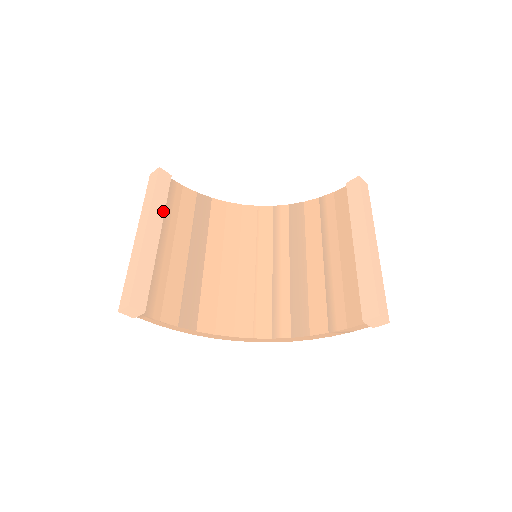
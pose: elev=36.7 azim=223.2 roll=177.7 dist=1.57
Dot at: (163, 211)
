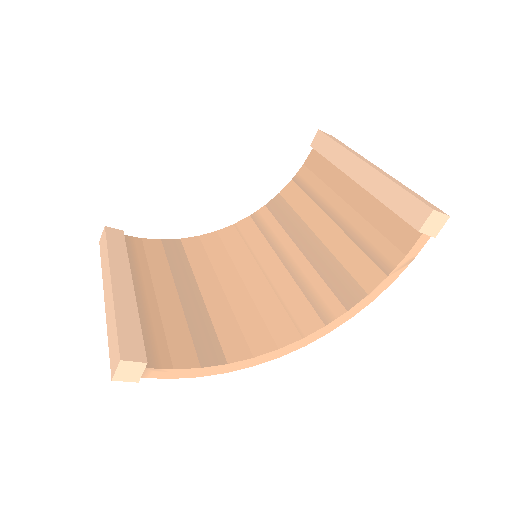
Dot at: (127, 261)
